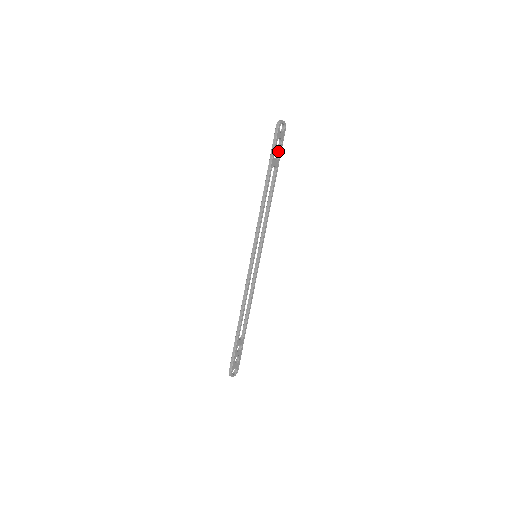
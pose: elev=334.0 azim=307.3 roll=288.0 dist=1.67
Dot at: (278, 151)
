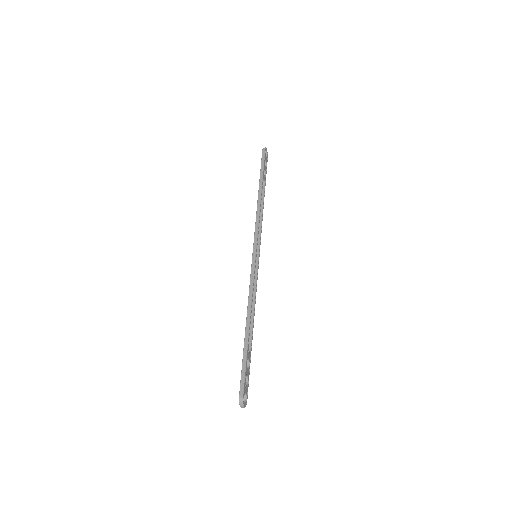
Dot at: (265, 170)
